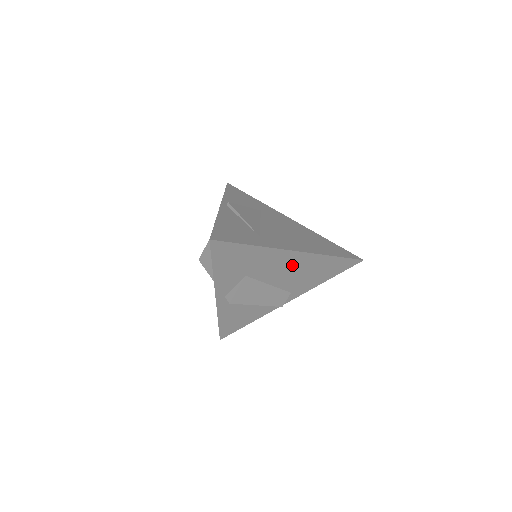
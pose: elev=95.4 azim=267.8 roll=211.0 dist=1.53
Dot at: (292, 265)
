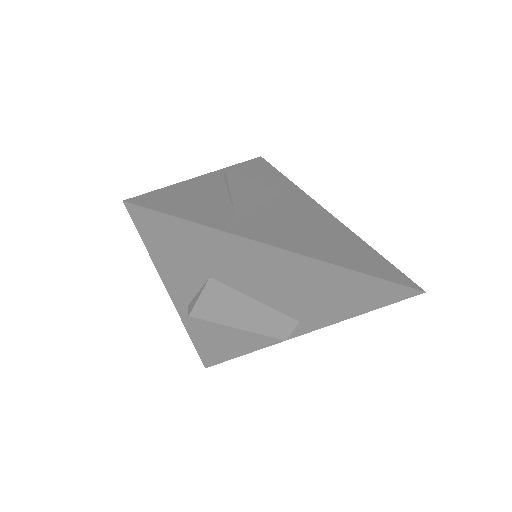
Dot at: (288, 275)
